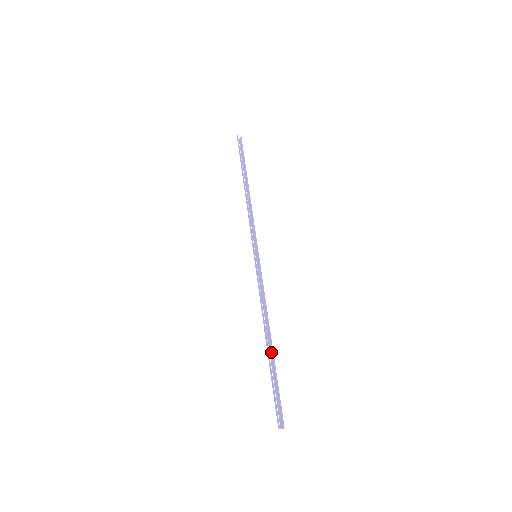
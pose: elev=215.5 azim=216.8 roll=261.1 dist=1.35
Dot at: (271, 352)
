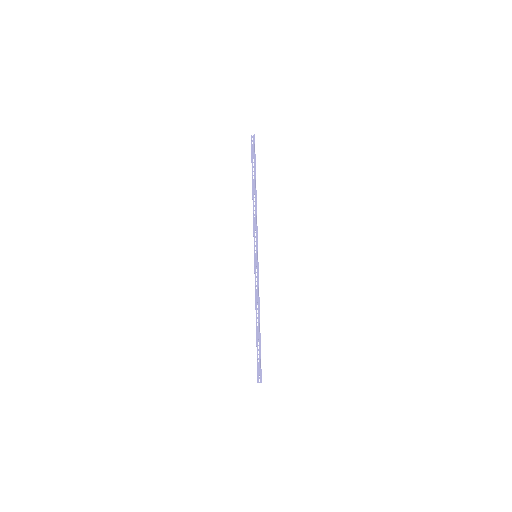
Dot at: (259, 332)
